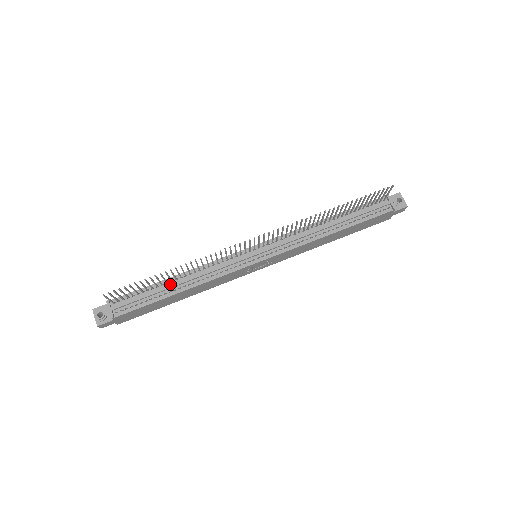
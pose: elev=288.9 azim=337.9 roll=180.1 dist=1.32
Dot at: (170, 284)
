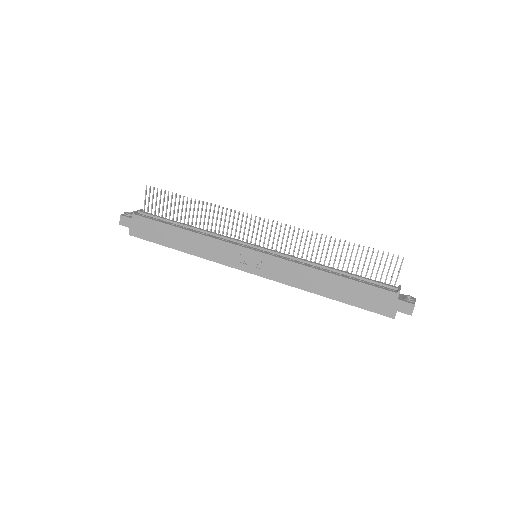
Dot at: (185, 224)
